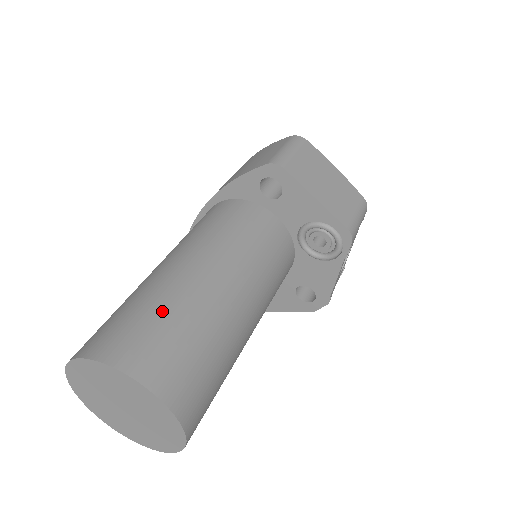
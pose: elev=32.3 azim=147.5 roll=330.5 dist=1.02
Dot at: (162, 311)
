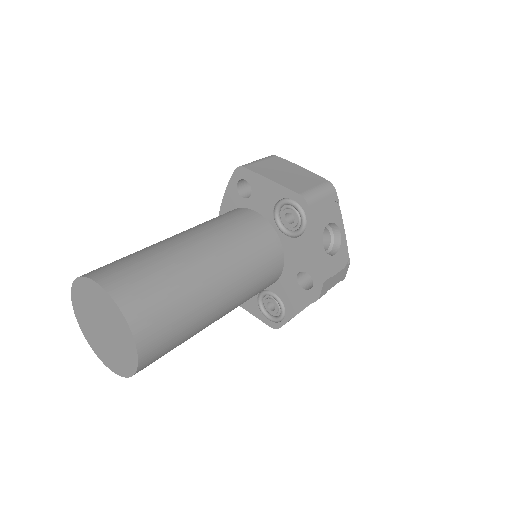
Dot at: (132, 254)
